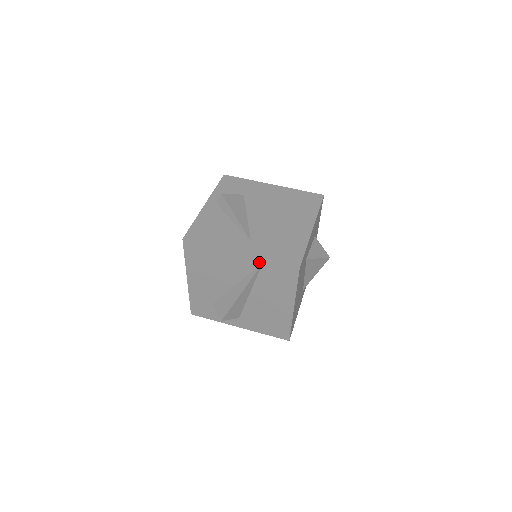
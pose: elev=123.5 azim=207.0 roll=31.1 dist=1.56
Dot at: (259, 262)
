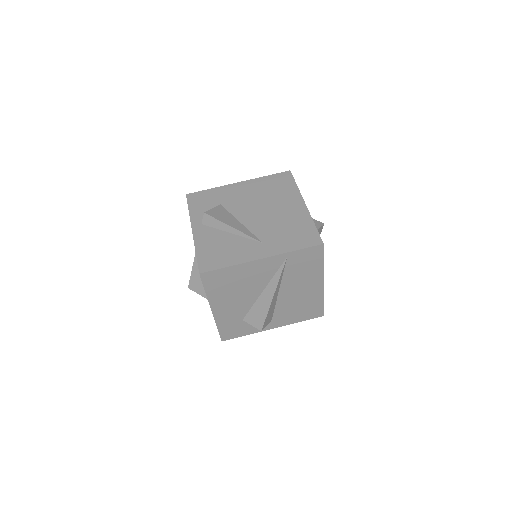
Dot at: (283, 258)
